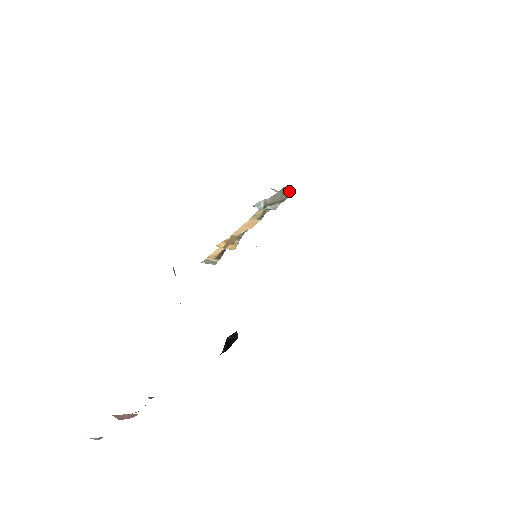
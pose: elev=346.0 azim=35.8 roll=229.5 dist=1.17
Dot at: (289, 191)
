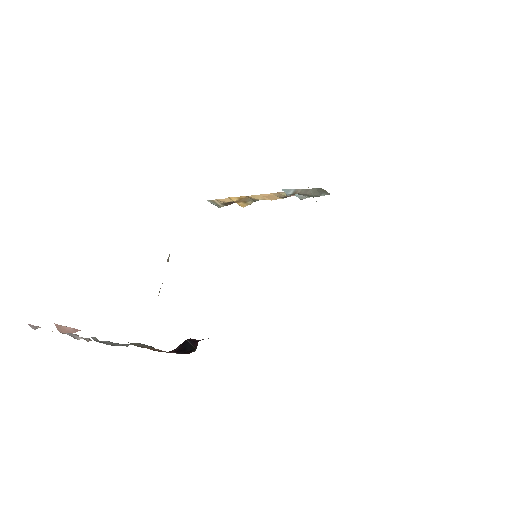
Dot at: (324, 193)
